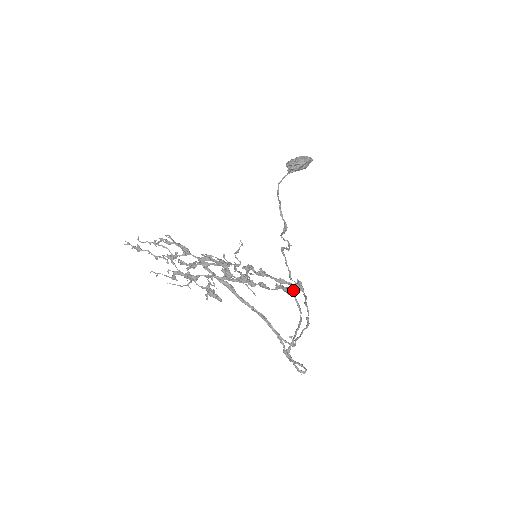
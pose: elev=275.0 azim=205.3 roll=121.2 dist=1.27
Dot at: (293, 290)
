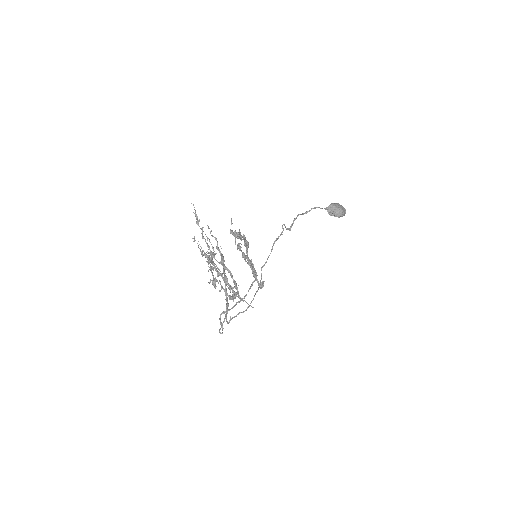
Dot at: occluded
